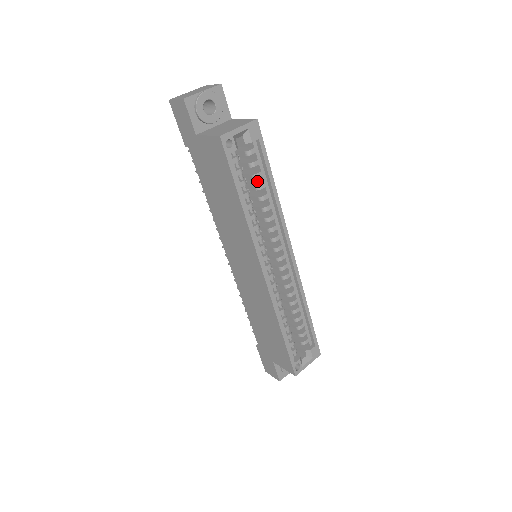
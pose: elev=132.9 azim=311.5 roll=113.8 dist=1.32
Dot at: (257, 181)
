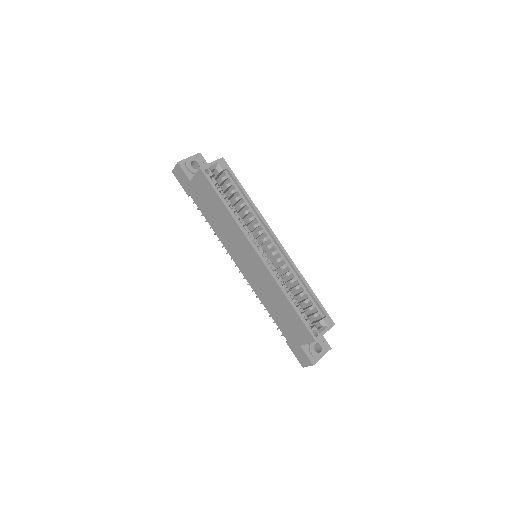
Dot at: occluded
